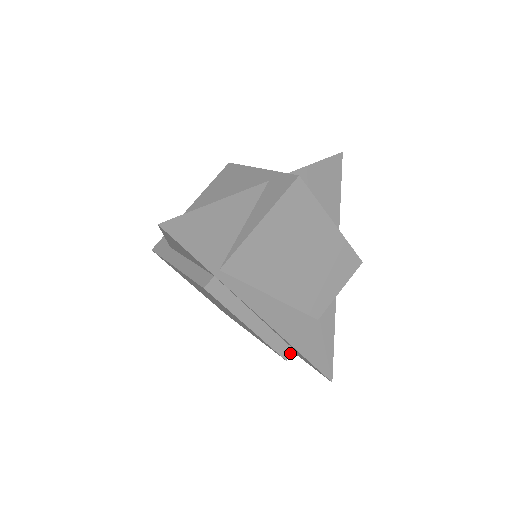
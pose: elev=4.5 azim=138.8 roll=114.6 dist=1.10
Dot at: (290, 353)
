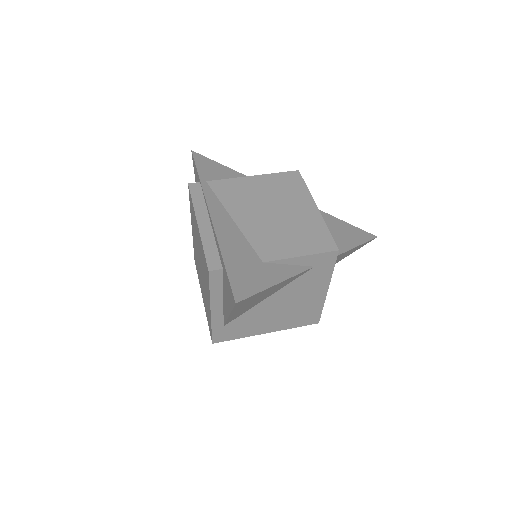
Dot at: (217, 268)
